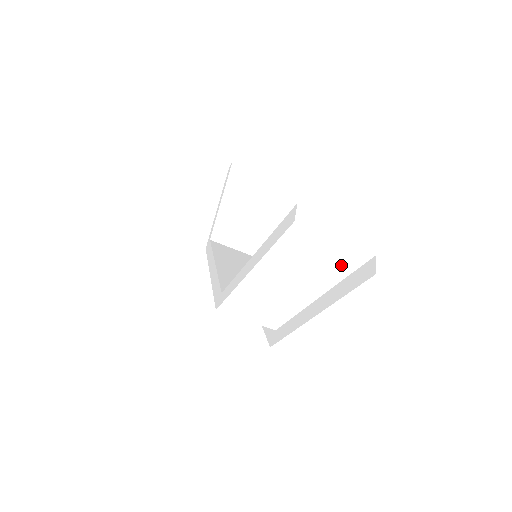
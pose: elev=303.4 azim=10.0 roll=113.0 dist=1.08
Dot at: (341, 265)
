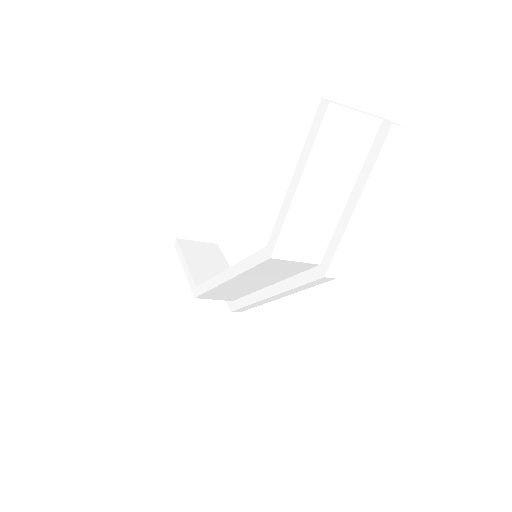
Dot at: (362, 142)
